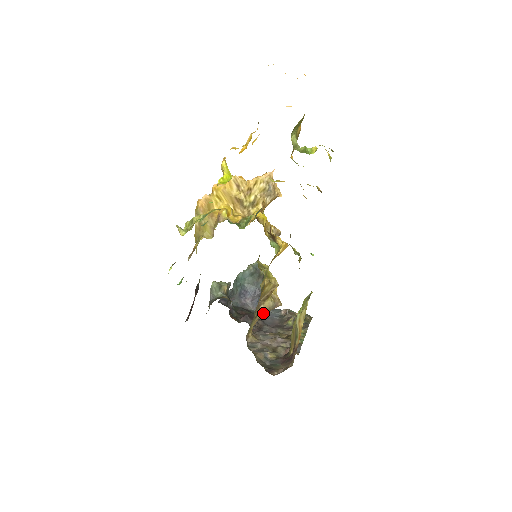
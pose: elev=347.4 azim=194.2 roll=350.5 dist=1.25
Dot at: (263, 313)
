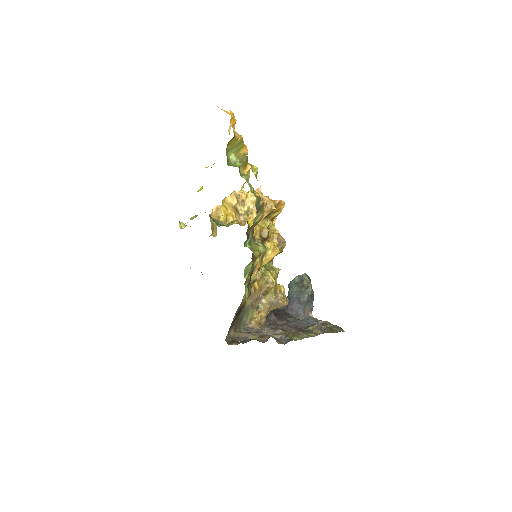
Dot at: (266, 306)
